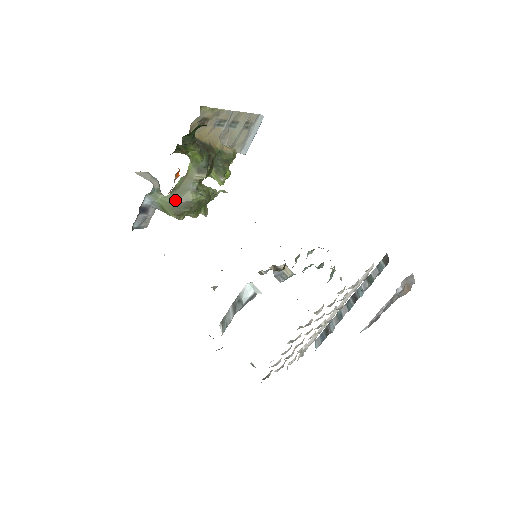
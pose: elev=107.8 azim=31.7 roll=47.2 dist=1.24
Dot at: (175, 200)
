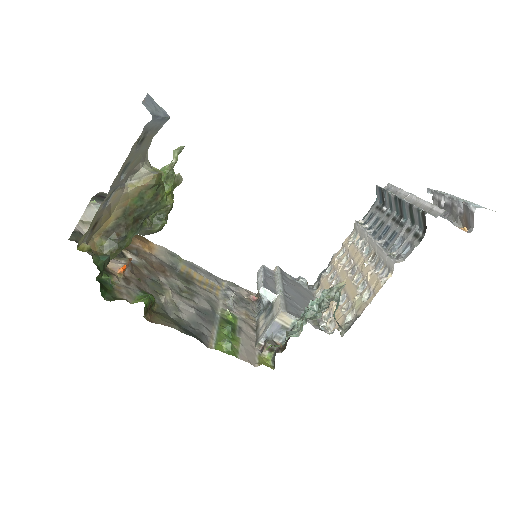
Dot at: (141, 234)
